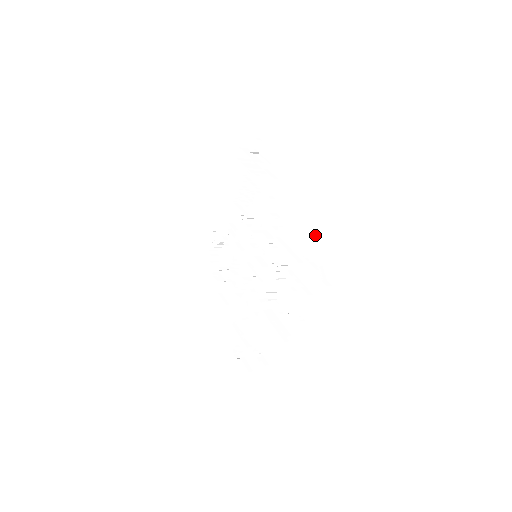
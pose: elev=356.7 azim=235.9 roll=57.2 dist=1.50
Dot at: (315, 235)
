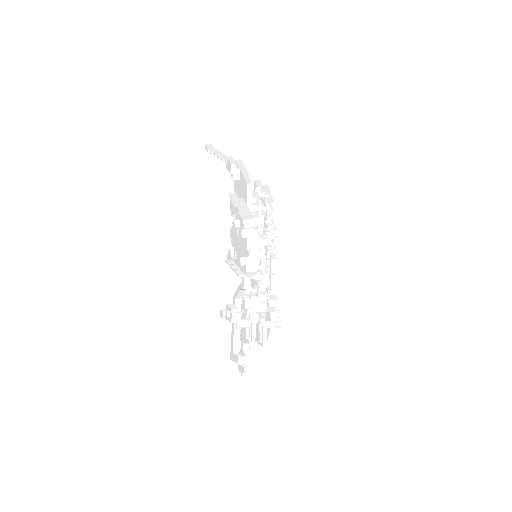
Dot at: (241, 161)
